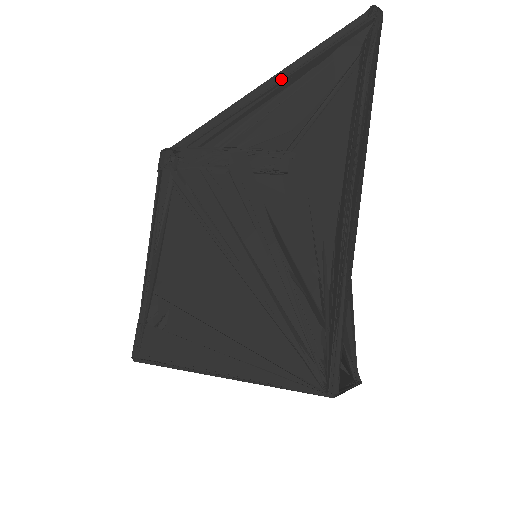
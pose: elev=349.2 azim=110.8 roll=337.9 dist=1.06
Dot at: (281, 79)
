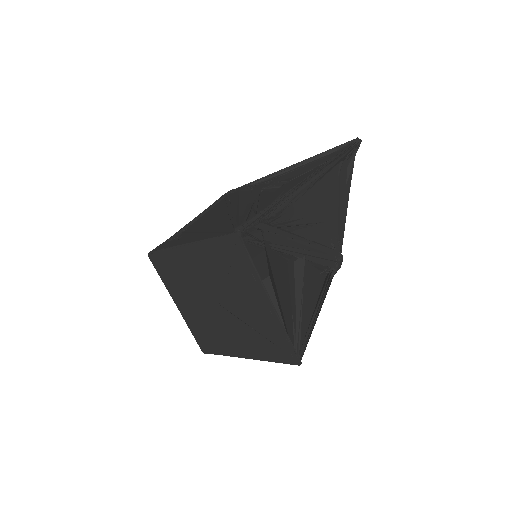
Dot at: (299, 162)
